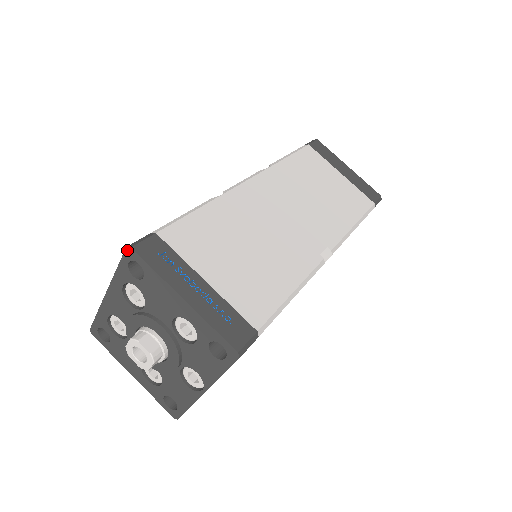
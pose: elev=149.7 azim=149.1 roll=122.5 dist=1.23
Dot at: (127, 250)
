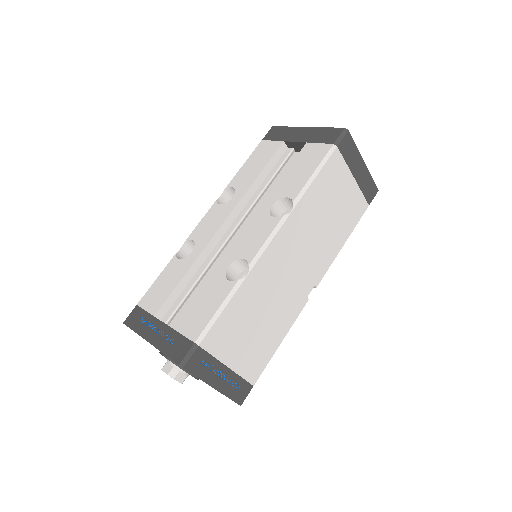
Dot at: (179, 365)
